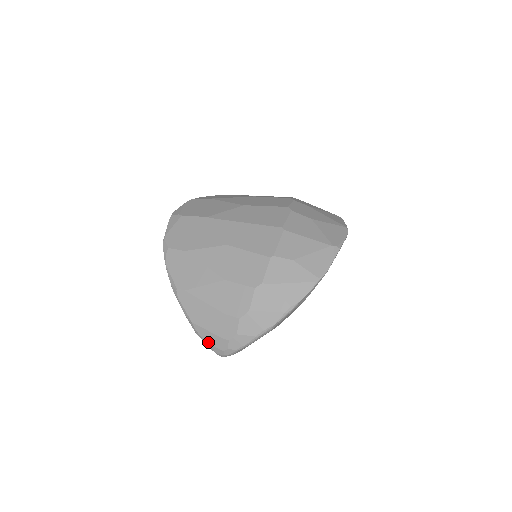
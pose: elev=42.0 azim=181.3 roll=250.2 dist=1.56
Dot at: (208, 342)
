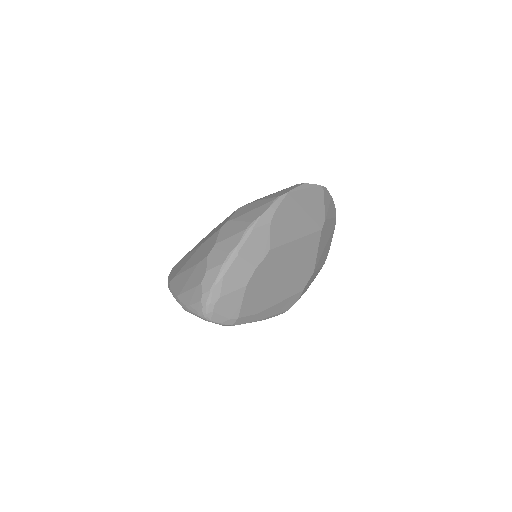
Dot at: (189, 304)
